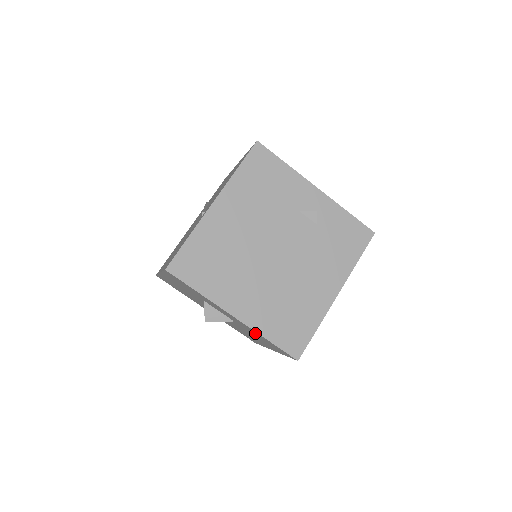
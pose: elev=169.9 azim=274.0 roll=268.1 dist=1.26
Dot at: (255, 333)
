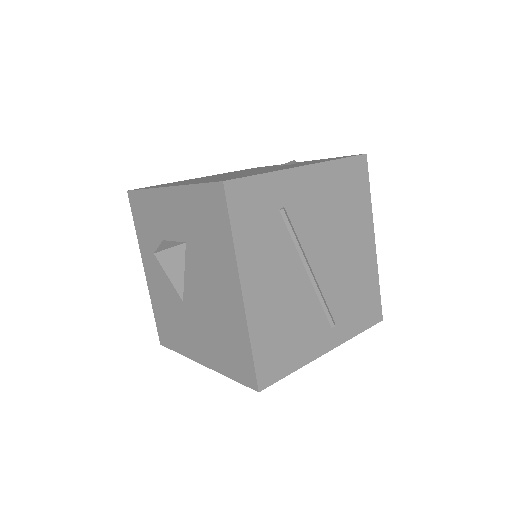
Dot at: (191, 207)
